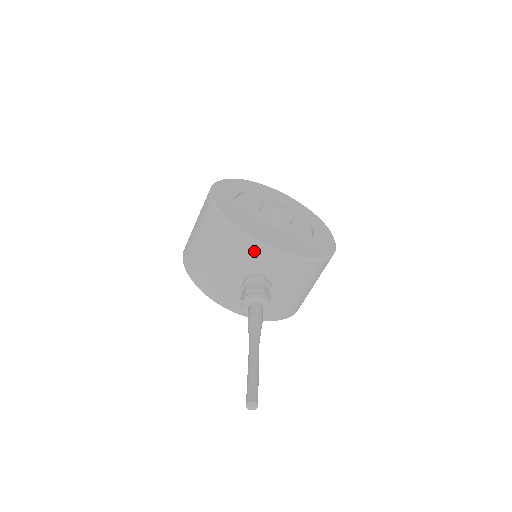
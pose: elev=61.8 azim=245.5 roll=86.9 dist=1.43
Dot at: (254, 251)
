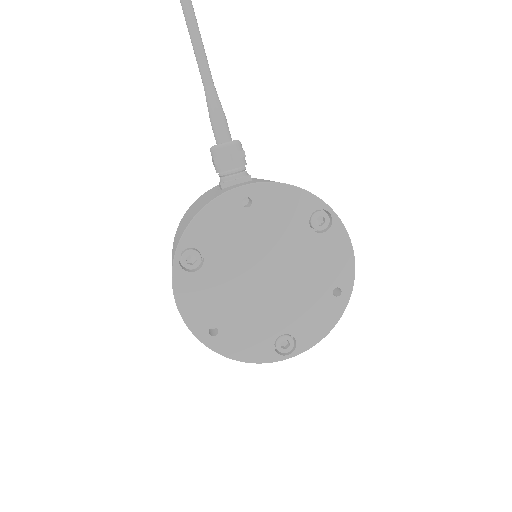
Dot at: (212, 189)
